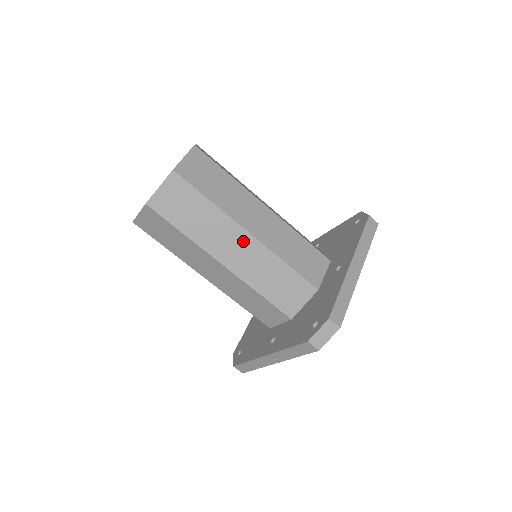
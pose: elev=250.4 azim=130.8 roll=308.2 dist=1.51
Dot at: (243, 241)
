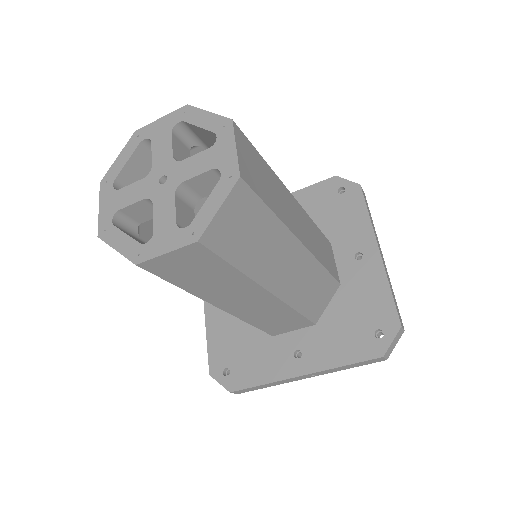
Dot at: (295, 256)
